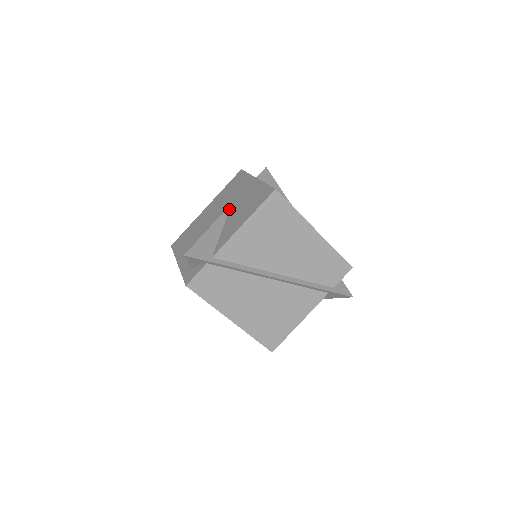
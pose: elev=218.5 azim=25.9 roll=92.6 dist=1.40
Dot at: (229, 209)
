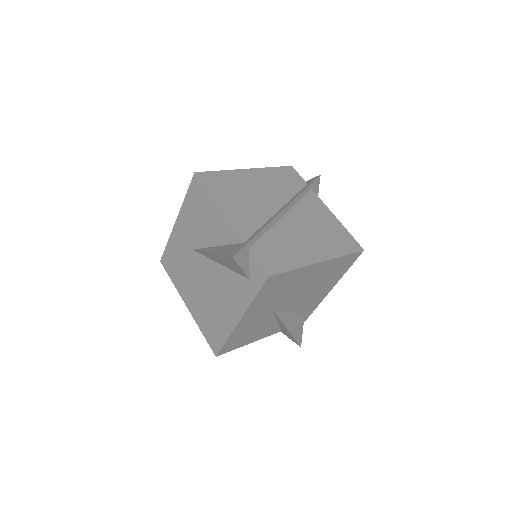
Dot at: (197, 249)
